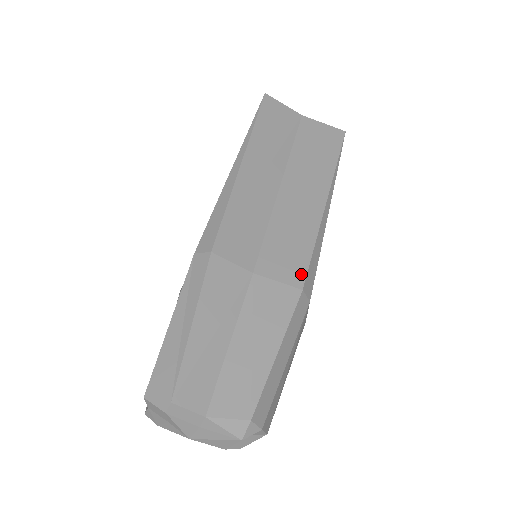
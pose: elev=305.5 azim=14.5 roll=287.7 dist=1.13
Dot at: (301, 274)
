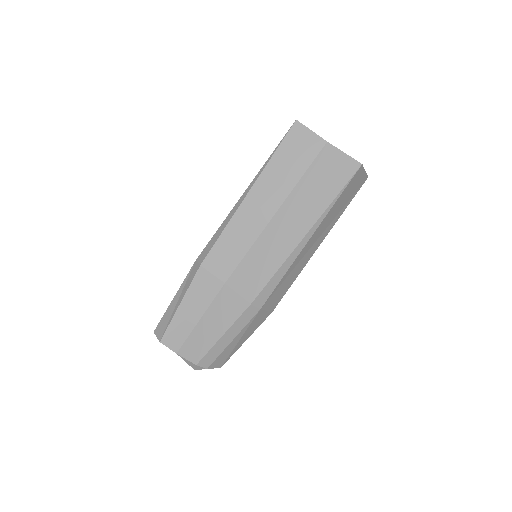
Dot at: (255, 293)
